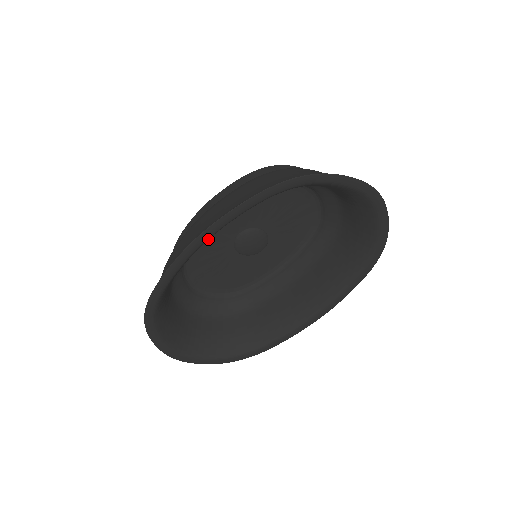
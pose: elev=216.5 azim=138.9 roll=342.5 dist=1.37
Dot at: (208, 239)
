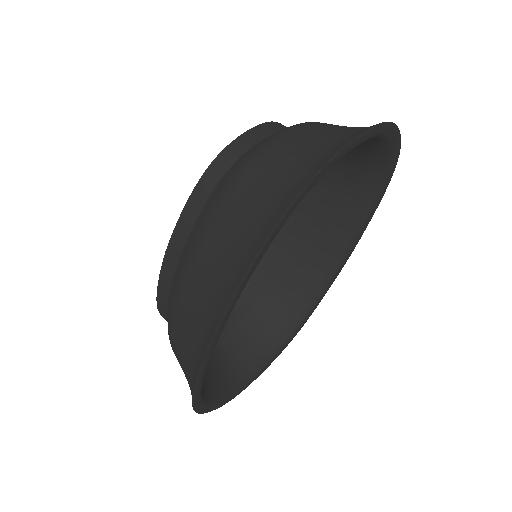
Dot at: occluded
